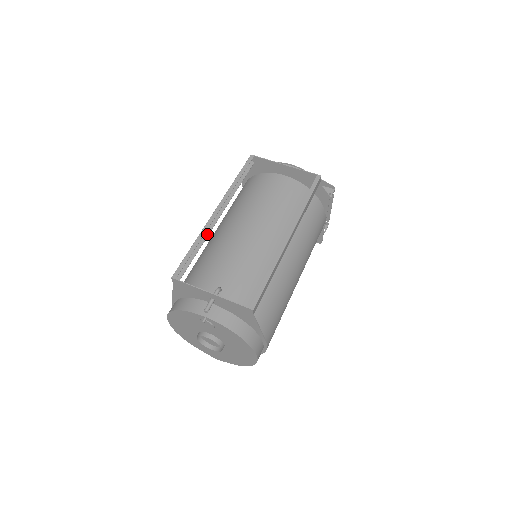
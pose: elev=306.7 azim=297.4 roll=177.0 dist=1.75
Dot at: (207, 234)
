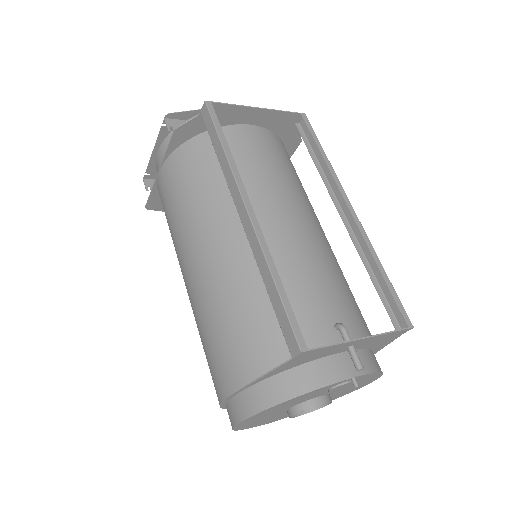
Dot at: (257, 253)
